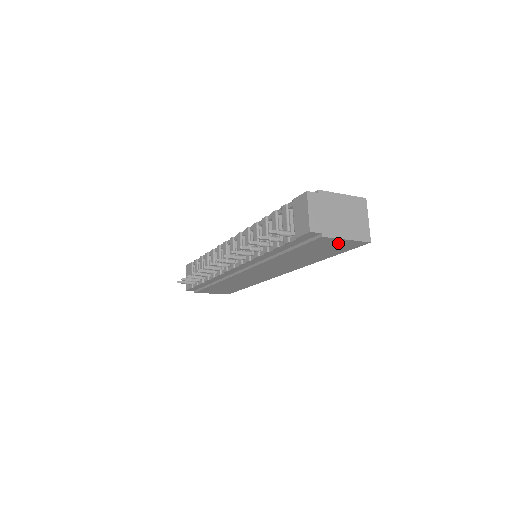
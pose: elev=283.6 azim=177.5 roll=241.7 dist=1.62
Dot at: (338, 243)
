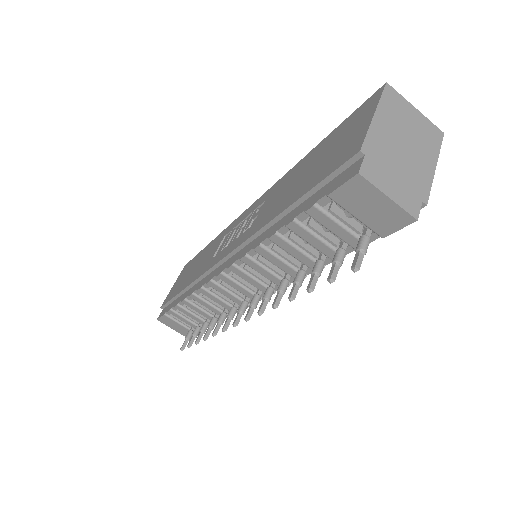
Dot at: occluded
